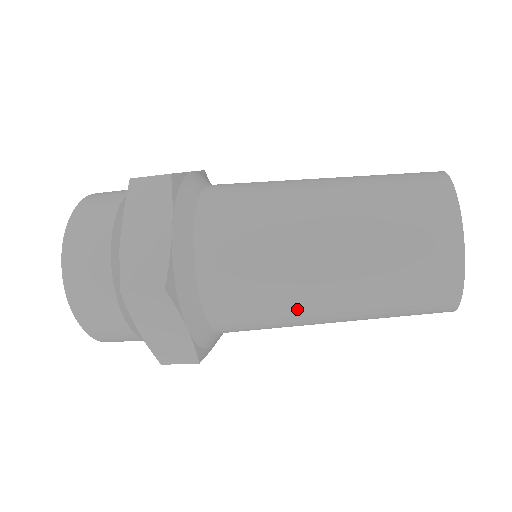
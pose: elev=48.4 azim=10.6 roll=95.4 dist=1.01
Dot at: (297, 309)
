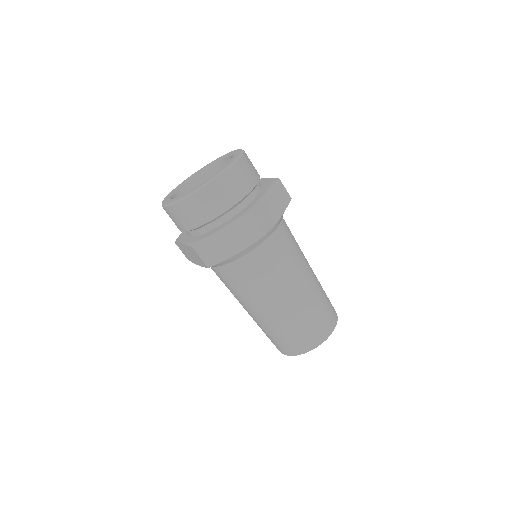
Dot at: (239, 301)
